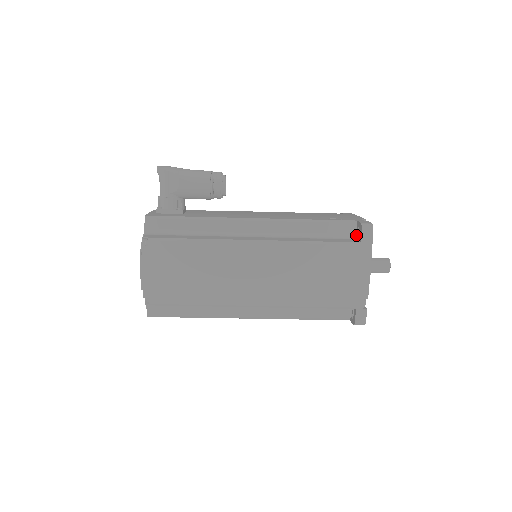
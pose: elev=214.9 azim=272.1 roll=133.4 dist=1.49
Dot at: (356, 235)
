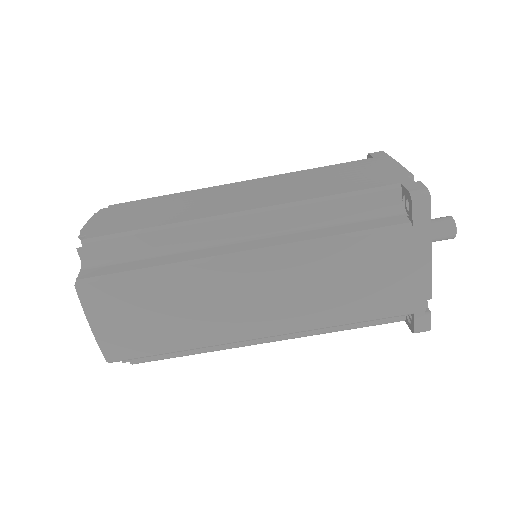
Dot at: occluded
